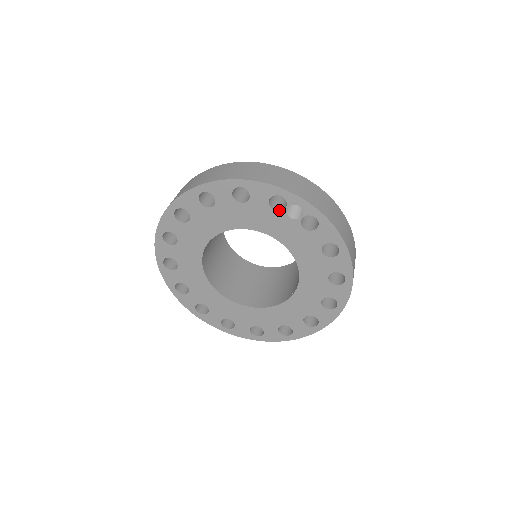
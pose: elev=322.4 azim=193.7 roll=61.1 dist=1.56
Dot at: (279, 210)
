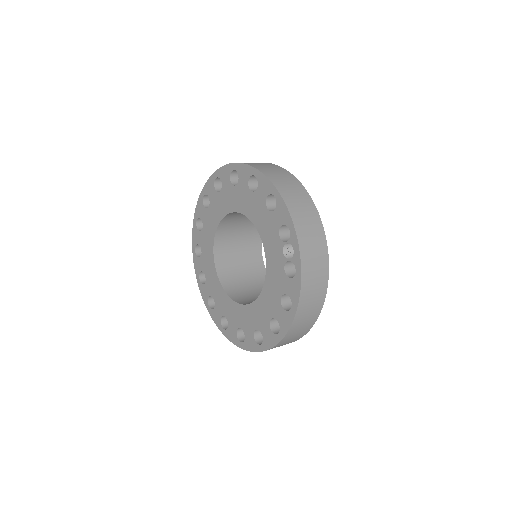
Dot at: (282, 239)
